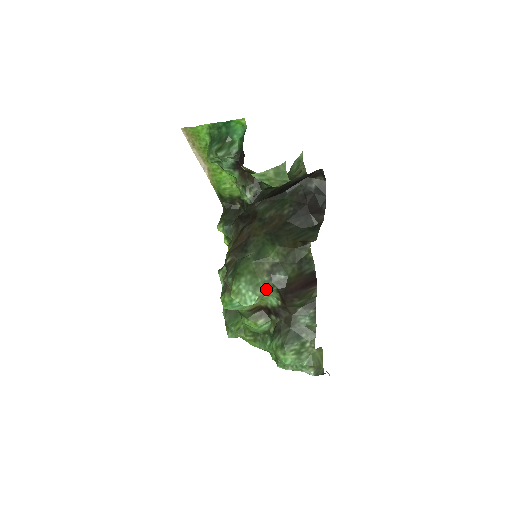
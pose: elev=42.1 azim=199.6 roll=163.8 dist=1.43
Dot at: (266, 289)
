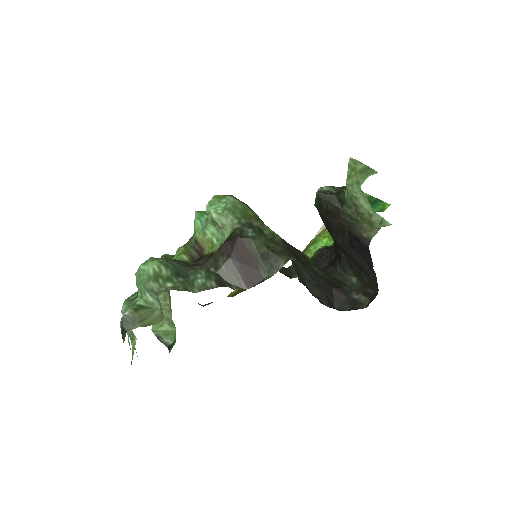
Dot at: (231, 222)
